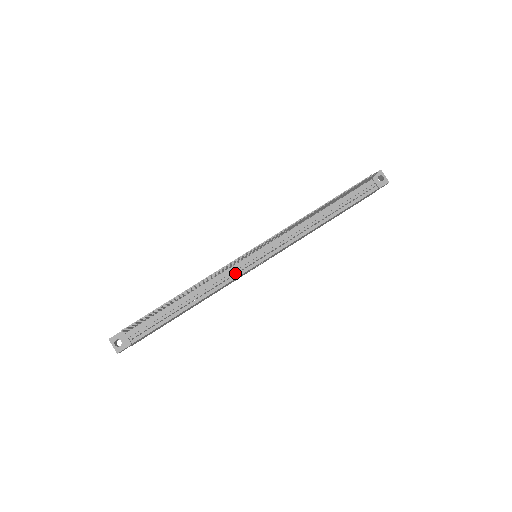
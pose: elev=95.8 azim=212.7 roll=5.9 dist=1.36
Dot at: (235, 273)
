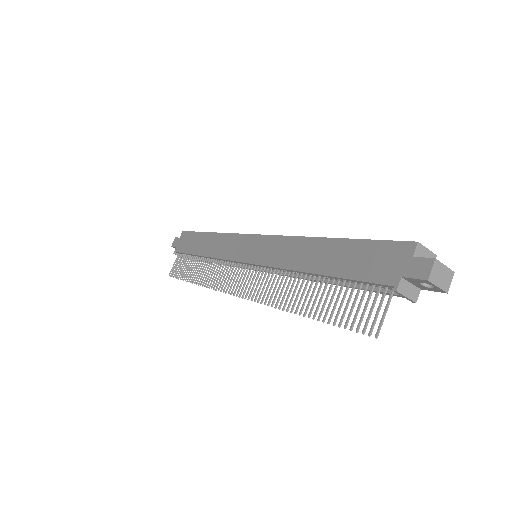
Dot at: occluded
